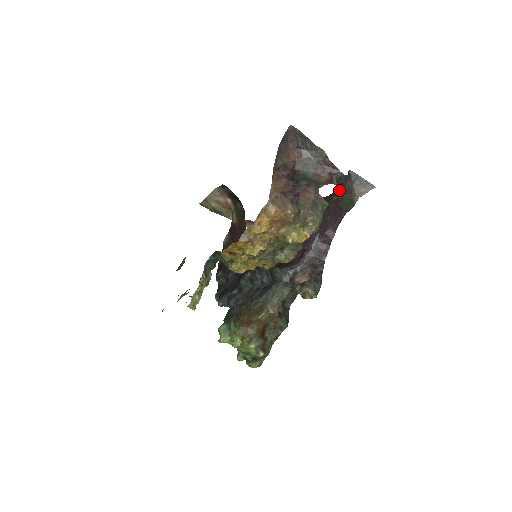
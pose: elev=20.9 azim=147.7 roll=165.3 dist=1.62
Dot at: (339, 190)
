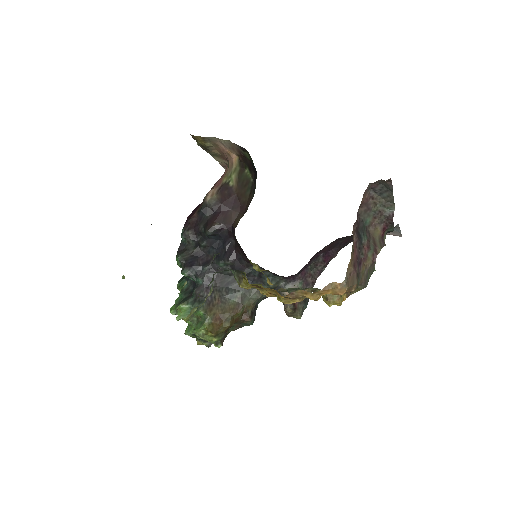
Dot at: occluded
